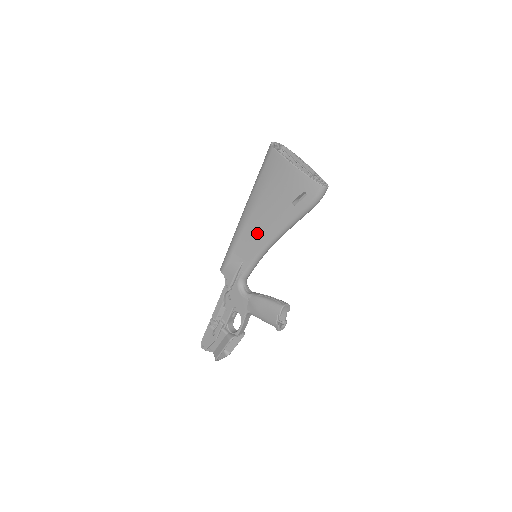
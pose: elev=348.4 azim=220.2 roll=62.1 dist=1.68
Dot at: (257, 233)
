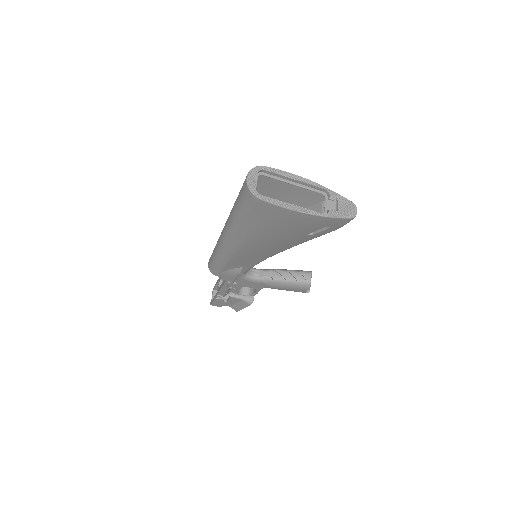
Dot at: (258, 254)
